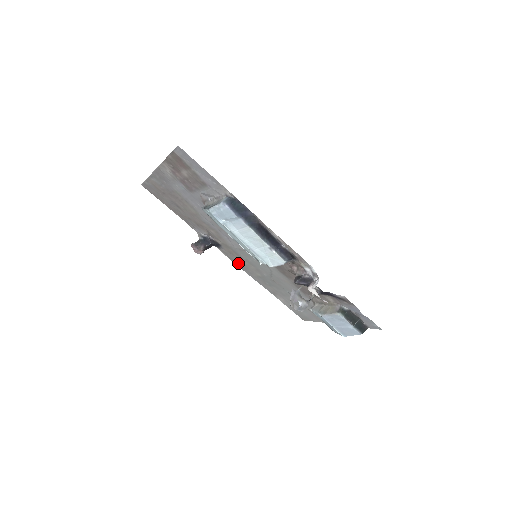
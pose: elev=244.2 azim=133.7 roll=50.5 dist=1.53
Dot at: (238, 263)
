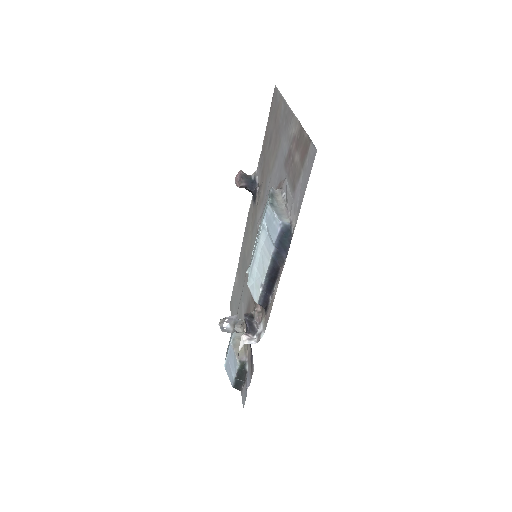
Dot at: (248, 225)
